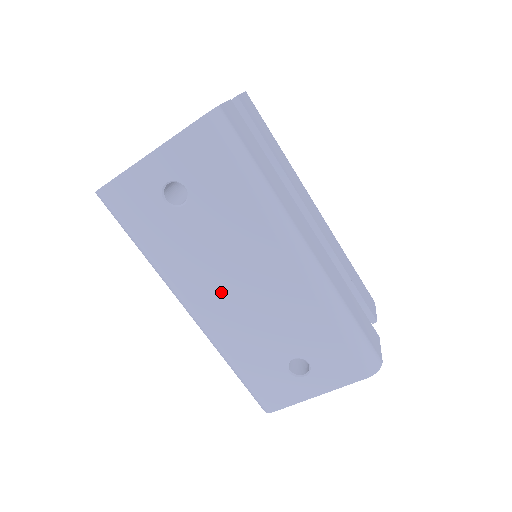
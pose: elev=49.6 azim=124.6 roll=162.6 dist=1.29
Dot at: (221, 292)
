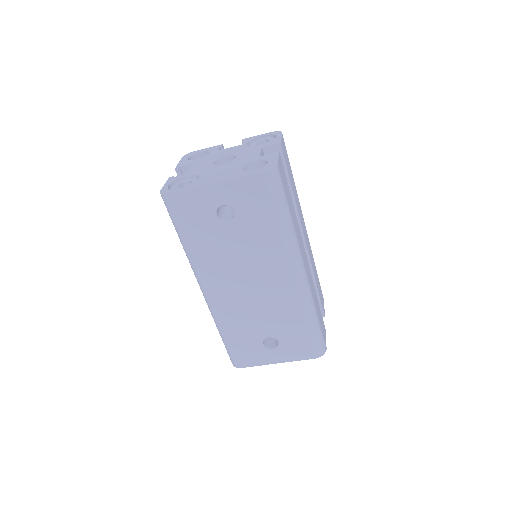
Dot at: (234, 284)
